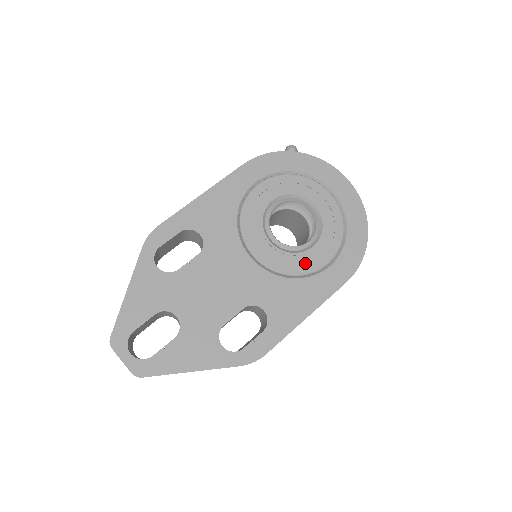
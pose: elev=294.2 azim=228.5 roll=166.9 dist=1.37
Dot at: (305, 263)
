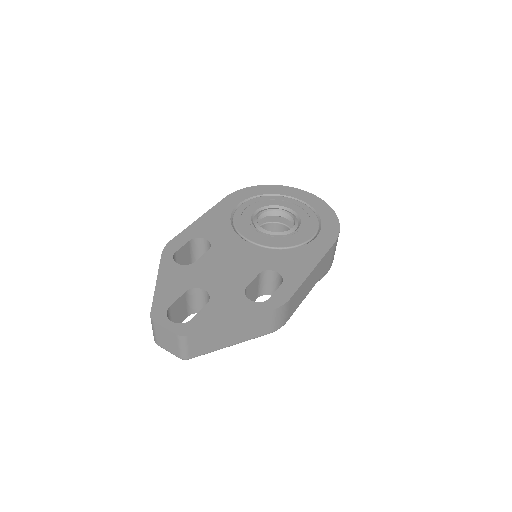
Dot at: (296, 239)
